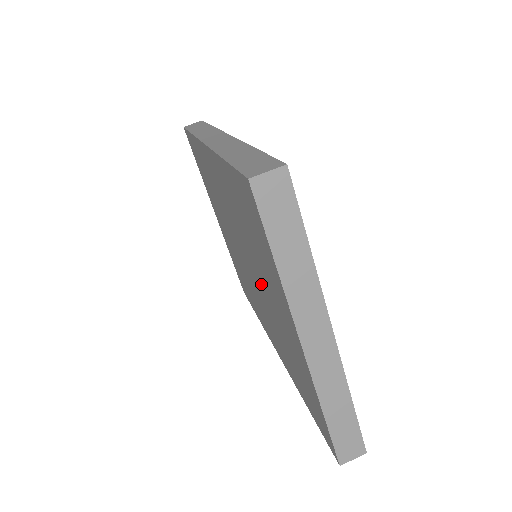
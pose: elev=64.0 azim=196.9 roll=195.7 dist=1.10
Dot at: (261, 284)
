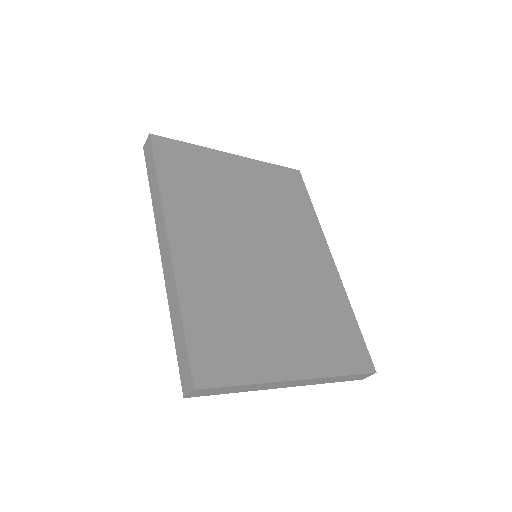
Dot at: occluded
